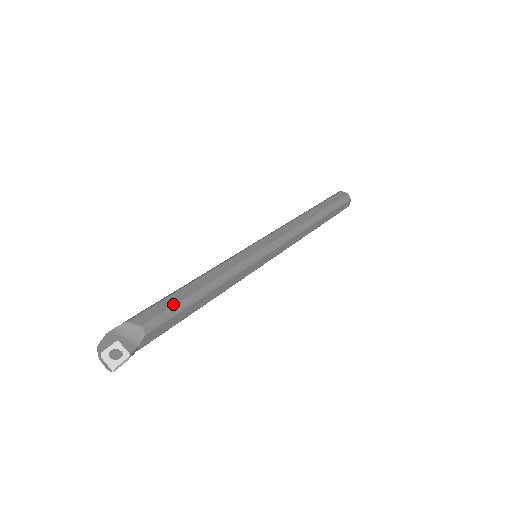
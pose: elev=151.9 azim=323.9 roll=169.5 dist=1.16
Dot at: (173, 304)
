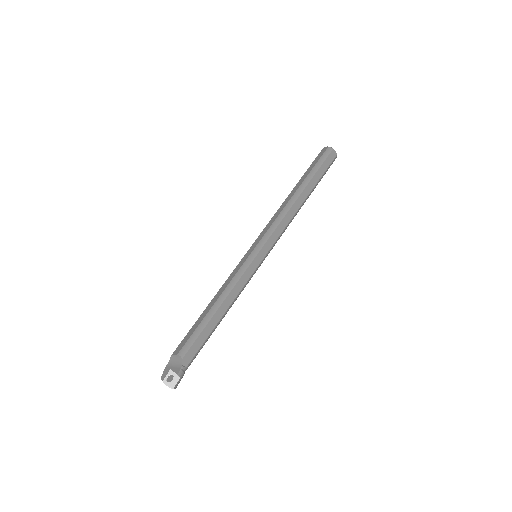
Dot at: (195, 329)
